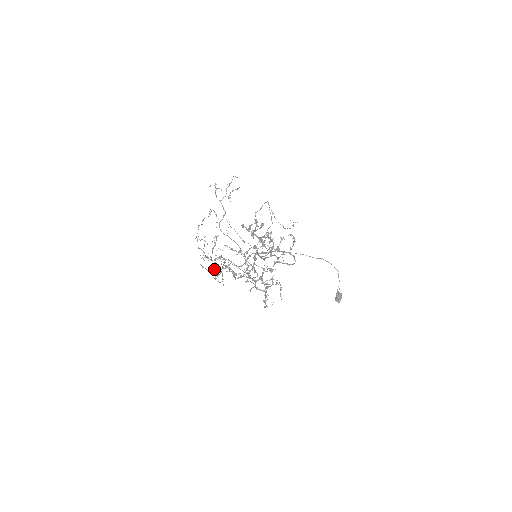
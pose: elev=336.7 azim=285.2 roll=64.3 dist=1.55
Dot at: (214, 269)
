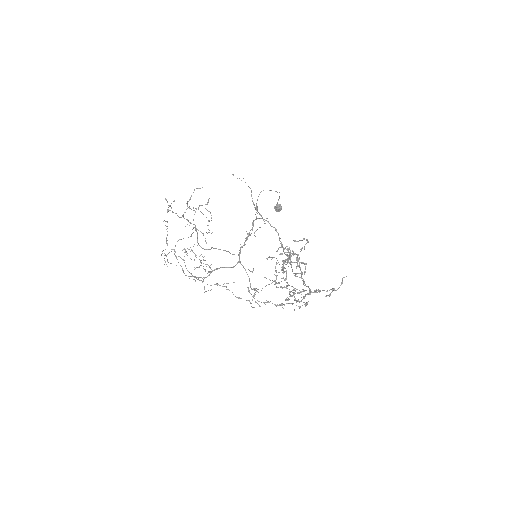
Dot at: occluded
